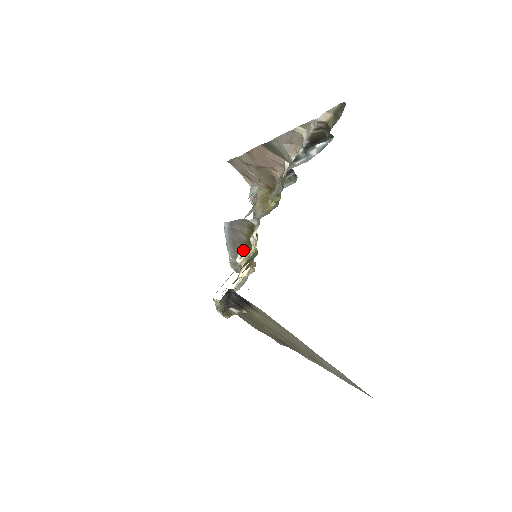
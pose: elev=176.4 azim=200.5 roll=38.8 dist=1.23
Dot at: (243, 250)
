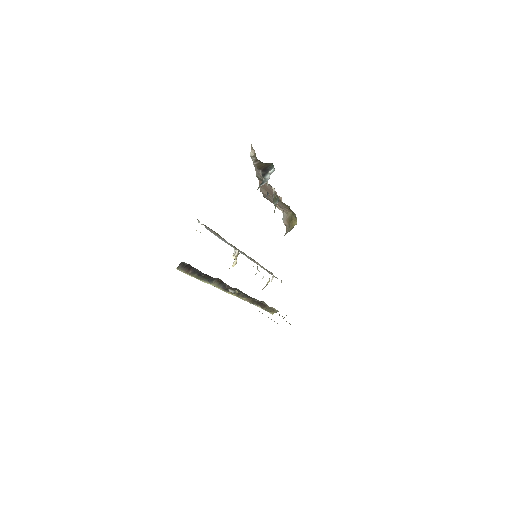
Dot at: (235, 250)
